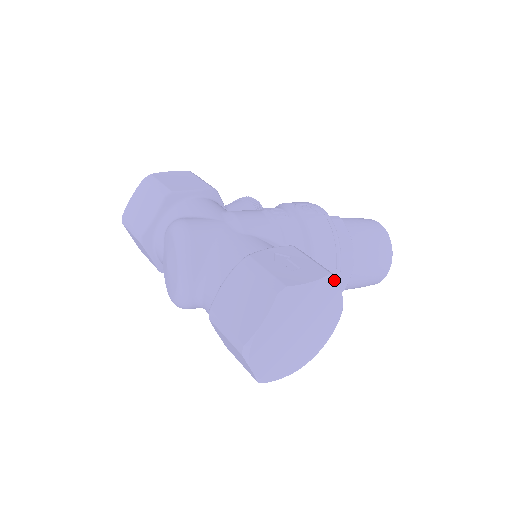
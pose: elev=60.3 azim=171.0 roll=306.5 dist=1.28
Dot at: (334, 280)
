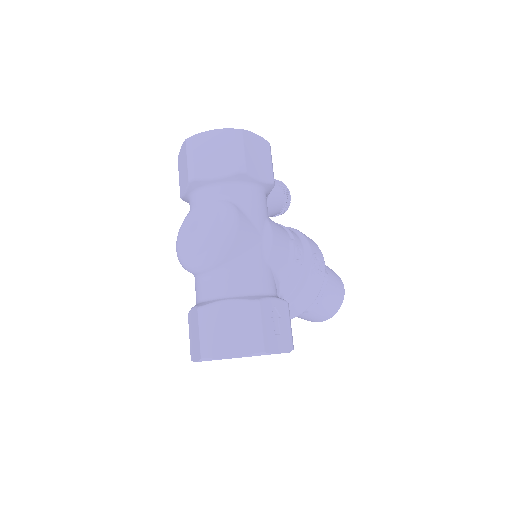
Dot at: occluded
